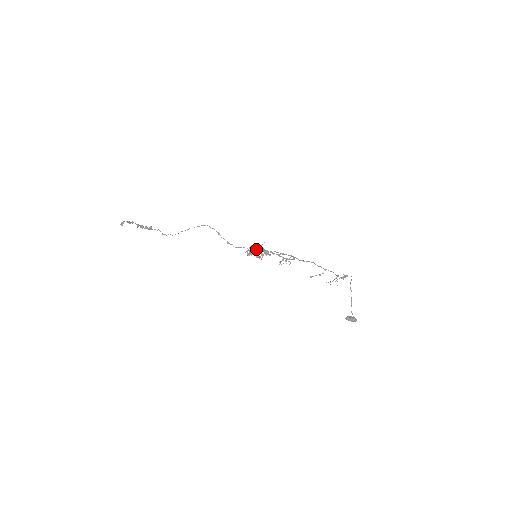
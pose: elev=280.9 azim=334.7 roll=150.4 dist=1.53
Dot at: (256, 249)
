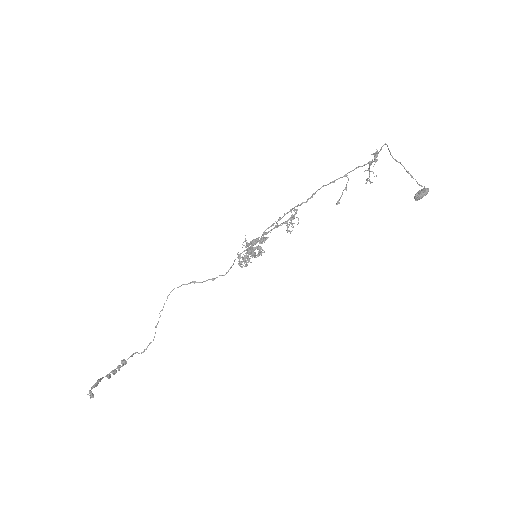
Dot at: (247, 250)
